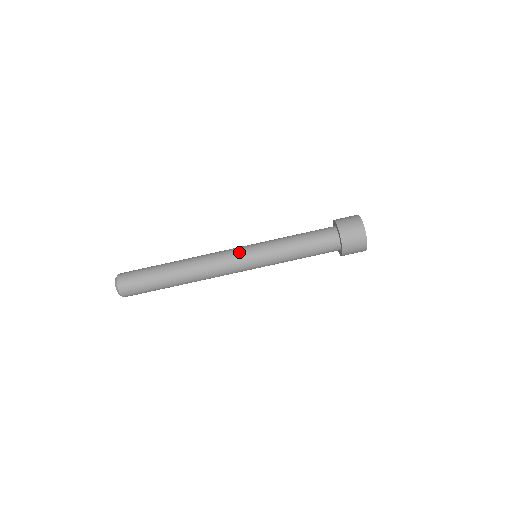
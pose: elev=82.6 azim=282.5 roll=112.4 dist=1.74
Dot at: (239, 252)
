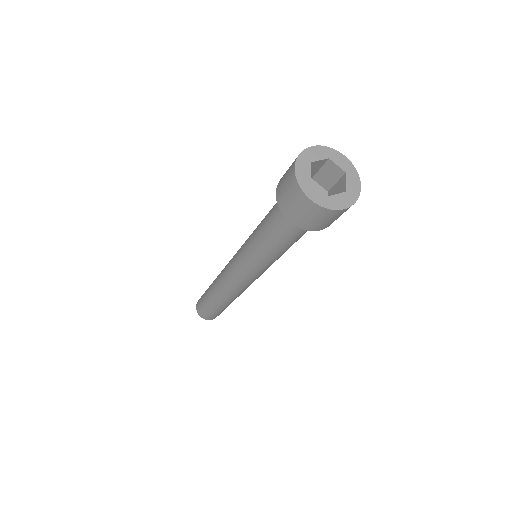
Dot at: (233, 262)
